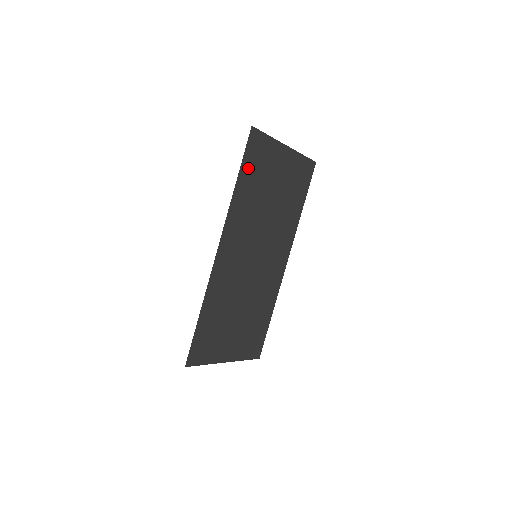
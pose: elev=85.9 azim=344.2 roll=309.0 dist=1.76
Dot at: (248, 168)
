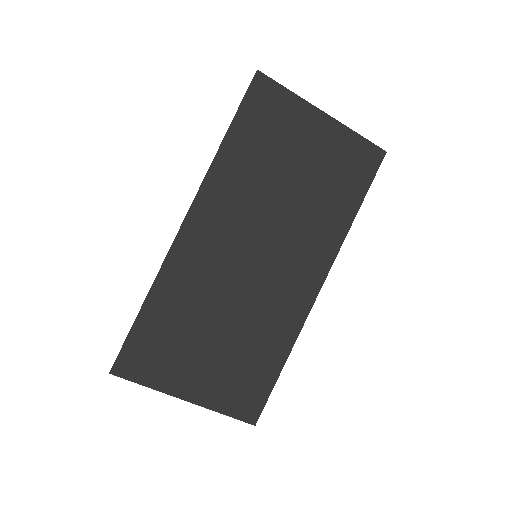
Dot at: (246, 124)
